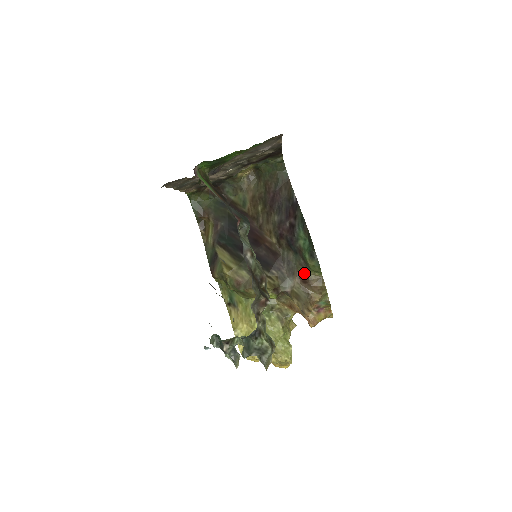
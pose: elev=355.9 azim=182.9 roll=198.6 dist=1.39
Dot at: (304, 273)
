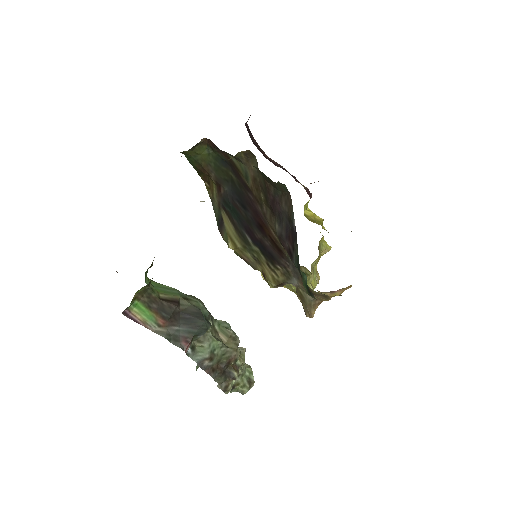
Dot at: (308, 286)
